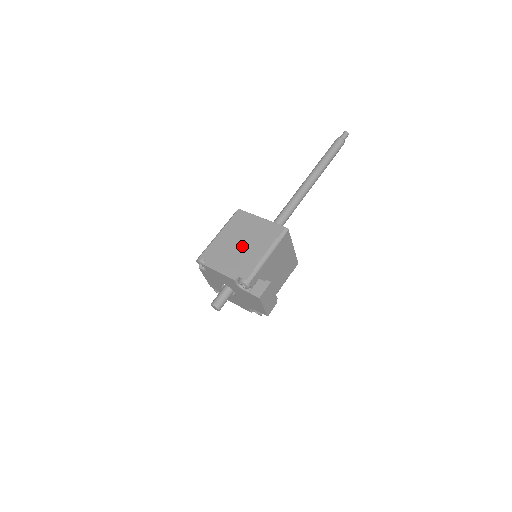
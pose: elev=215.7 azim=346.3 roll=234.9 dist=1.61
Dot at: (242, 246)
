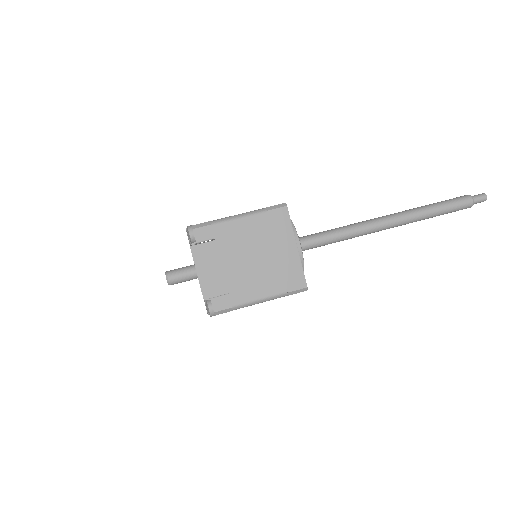
Dot at: occluded
